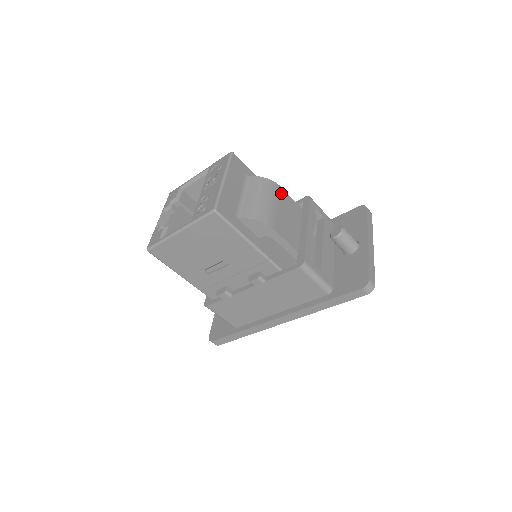
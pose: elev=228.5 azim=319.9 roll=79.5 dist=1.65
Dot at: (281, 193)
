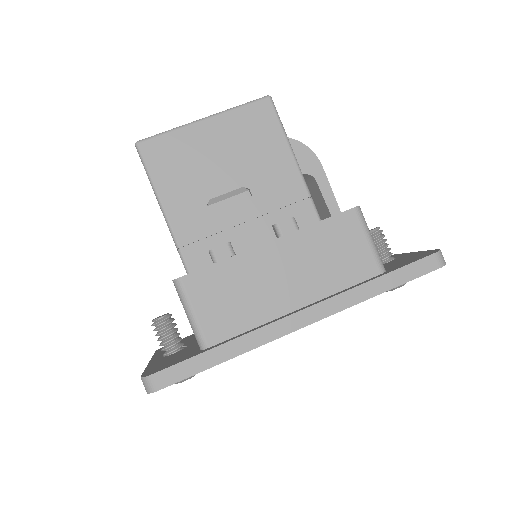
Dot at: occluded
